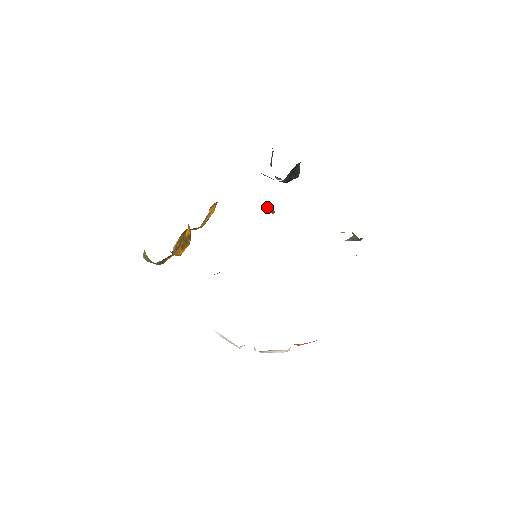
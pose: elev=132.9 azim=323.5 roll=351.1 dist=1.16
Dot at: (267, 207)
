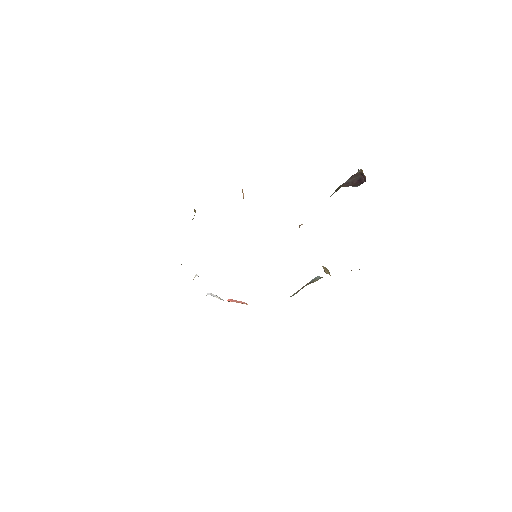
Dot at: occluded
